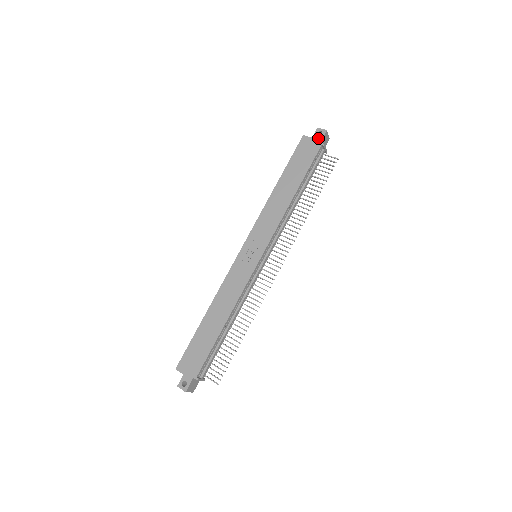
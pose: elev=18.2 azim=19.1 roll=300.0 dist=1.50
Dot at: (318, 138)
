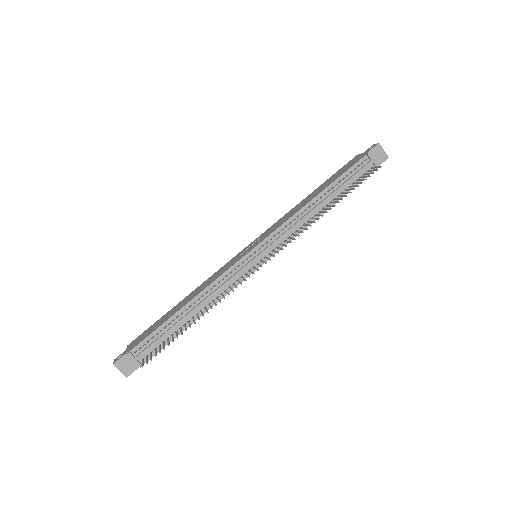
Dot at: (367, 151)
